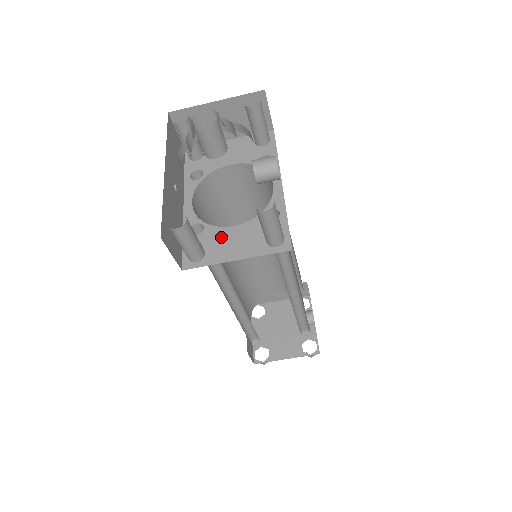
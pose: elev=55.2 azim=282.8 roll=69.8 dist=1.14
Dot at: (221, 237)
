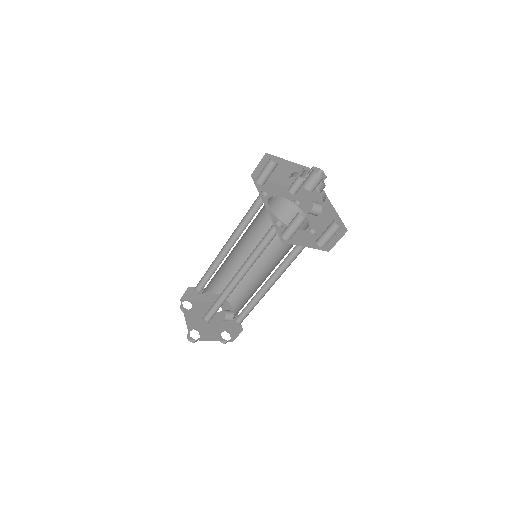
Dot at: occluded
